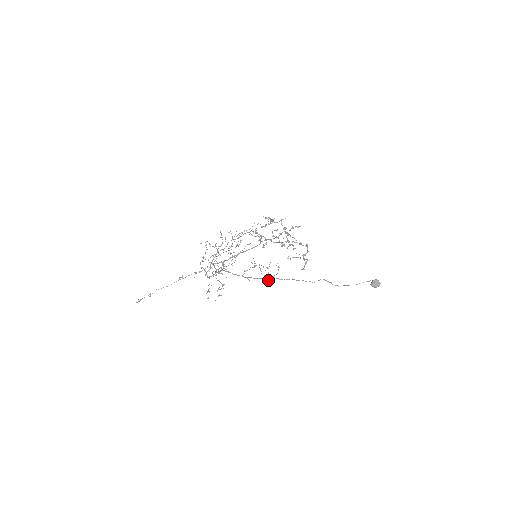
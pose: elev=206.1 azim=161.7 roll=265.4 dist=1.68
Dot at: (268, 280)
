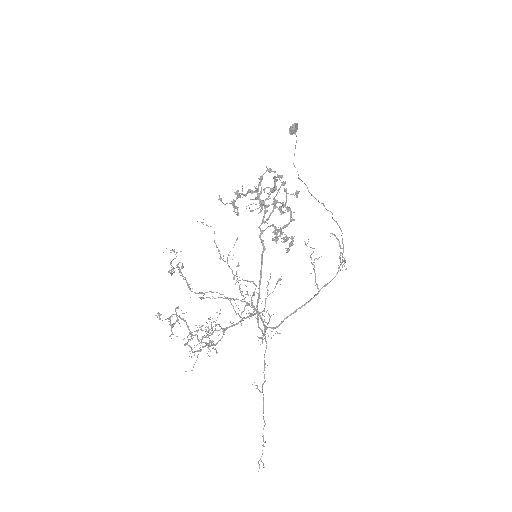
Dot at: (340, 258)
